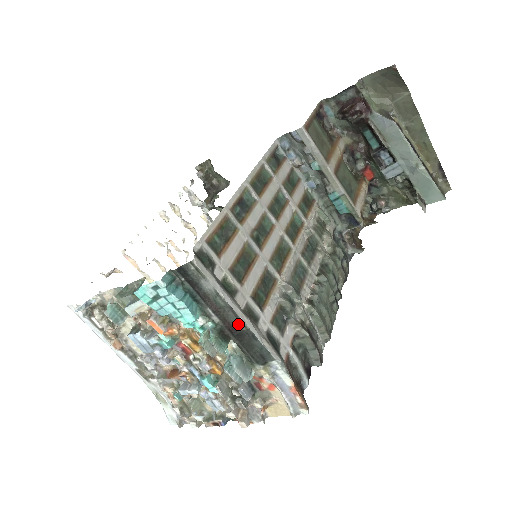
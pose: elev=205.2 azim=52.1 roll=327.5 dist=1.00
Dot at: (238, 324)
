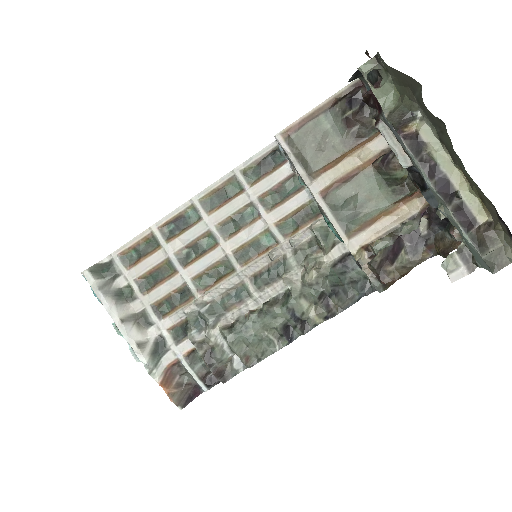
Dot at: (117, 324)
